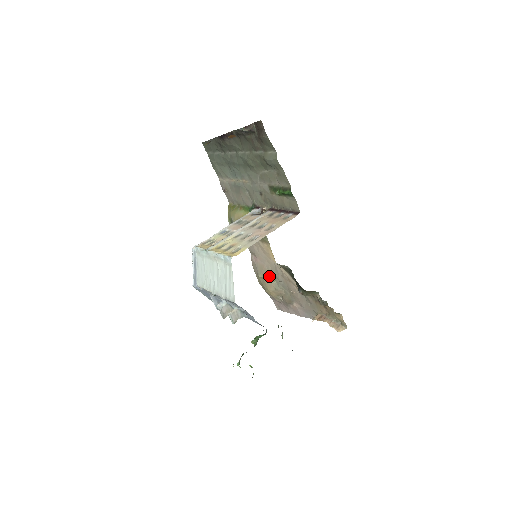
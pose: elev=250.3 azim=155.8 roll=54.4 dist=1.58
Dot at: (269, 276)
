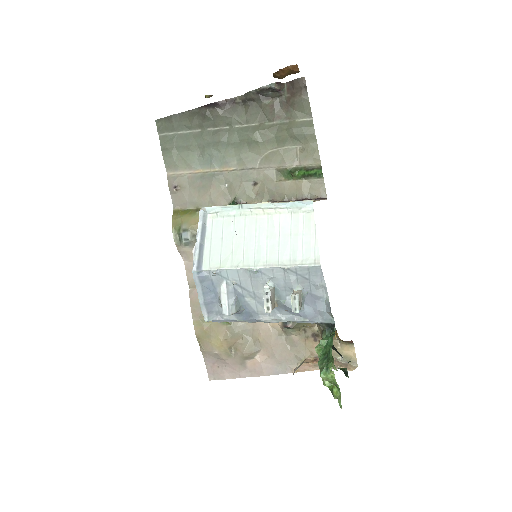
Dot at: occluded
